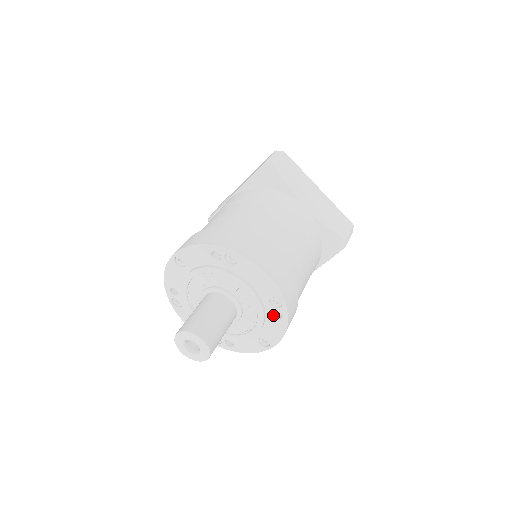
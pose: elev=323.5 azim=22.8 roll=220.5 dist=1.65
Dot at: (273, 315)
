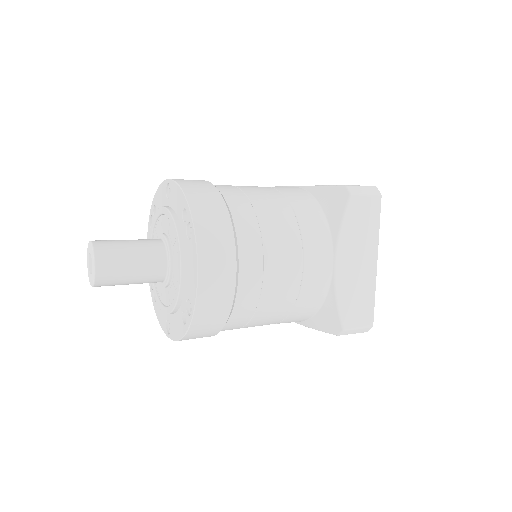
Dot at: (184, 315)
